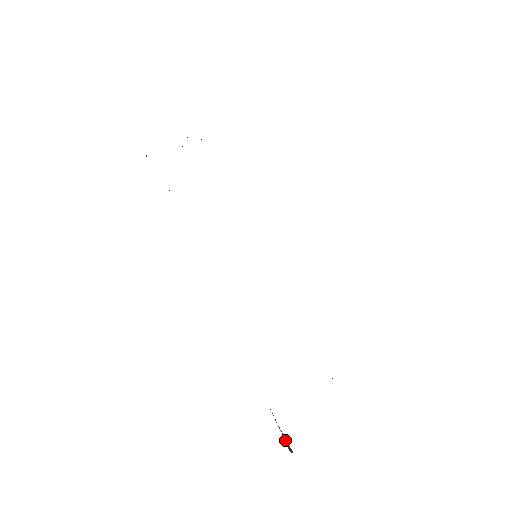
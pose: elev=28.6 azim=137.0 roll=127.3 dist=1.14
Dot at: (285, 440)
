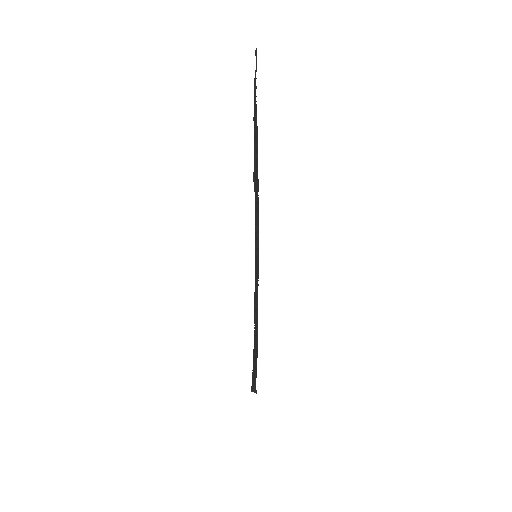
Dot at: (254, 389)
